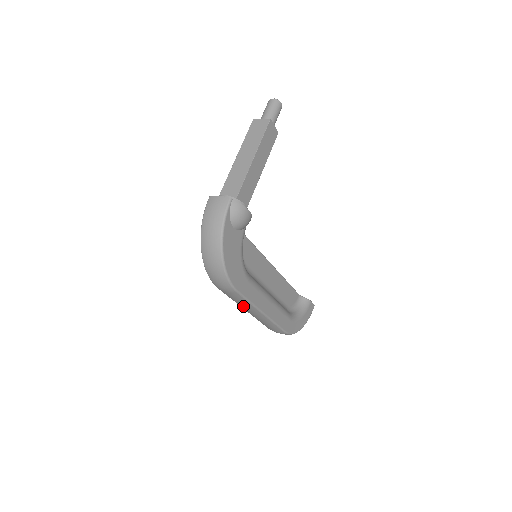
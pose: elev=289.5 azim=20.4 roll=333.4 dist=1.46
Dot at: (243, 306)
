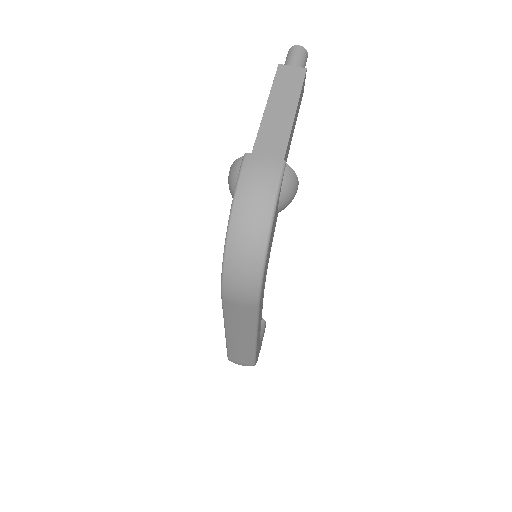
Dot at: (236, 327)
